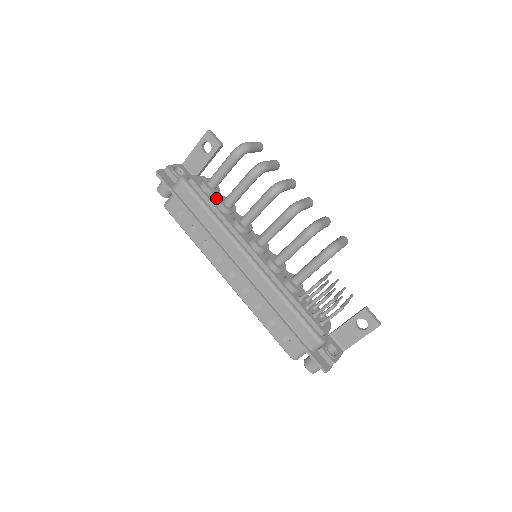
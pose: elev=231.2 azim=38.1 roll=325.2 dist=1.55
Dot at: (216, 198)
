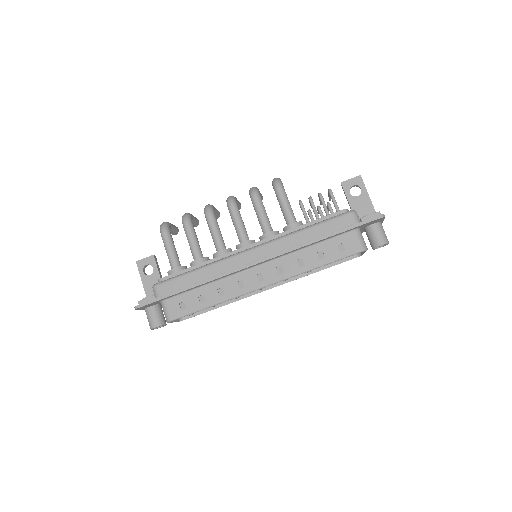
Dot at: occluded
